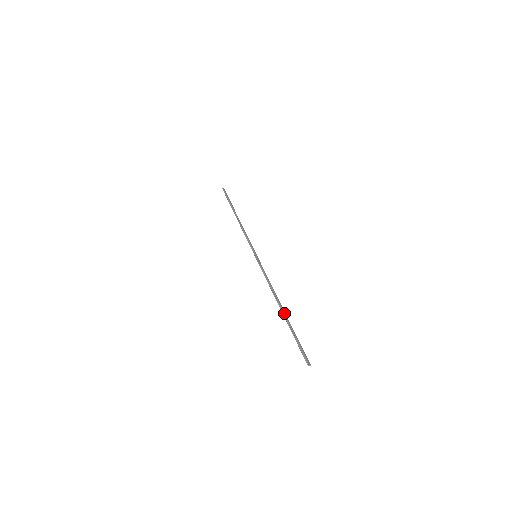
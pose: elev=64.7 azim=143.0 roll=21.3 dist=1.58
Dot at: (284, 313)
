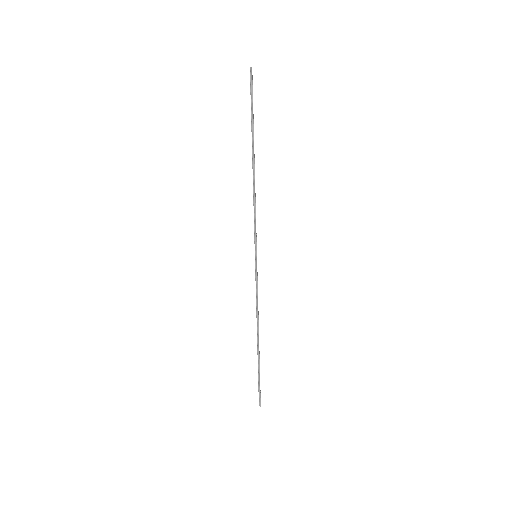
Dot at: occluded
